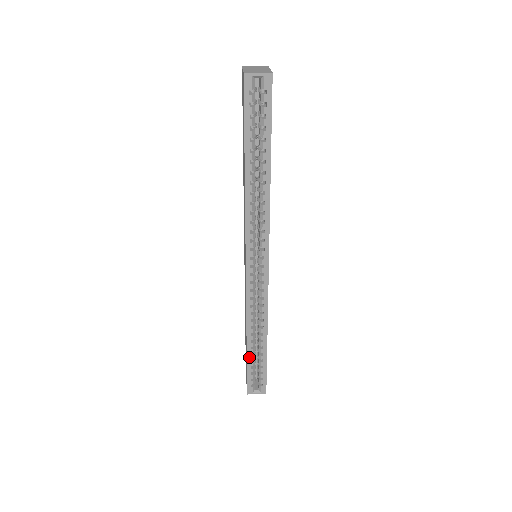
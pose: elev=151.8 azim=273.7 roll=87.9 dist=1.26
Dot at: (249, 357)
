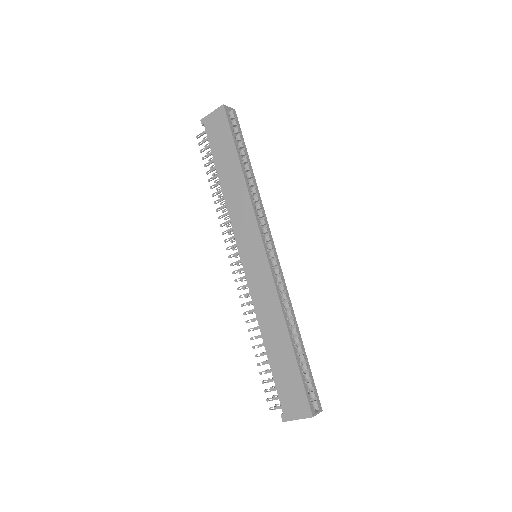
Dot at: (297, 359)
